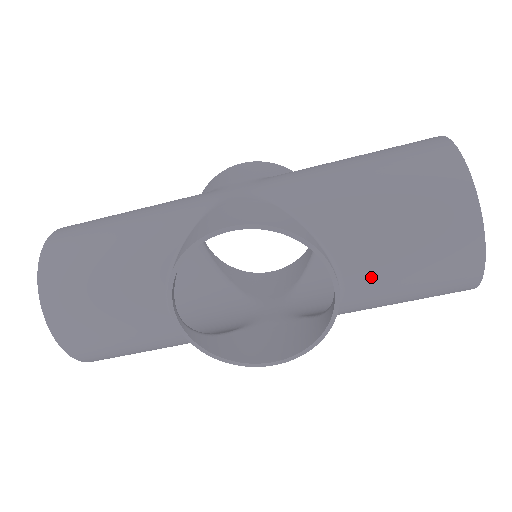
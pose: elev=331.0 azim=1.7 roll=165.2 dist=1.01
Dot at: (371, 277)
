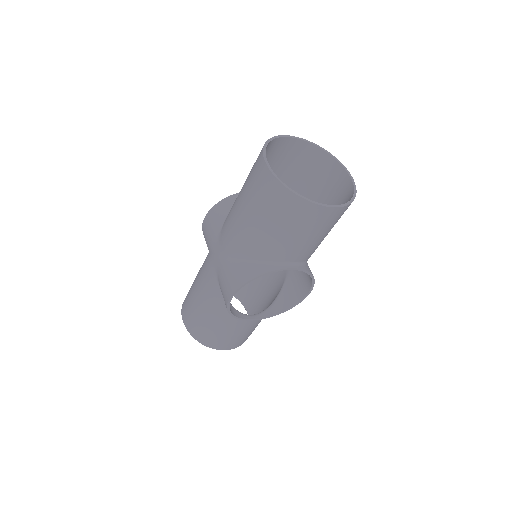
Dot at: (301, 252)
